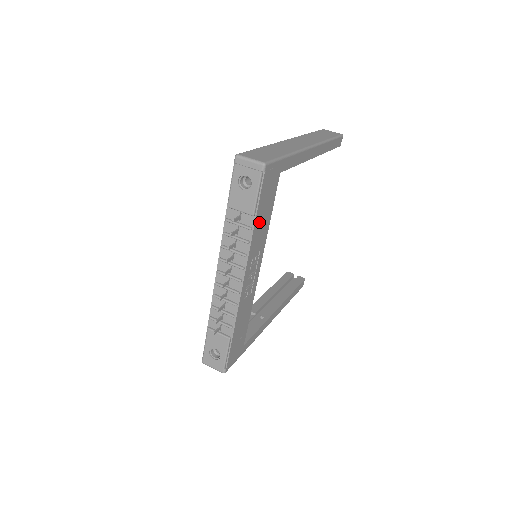
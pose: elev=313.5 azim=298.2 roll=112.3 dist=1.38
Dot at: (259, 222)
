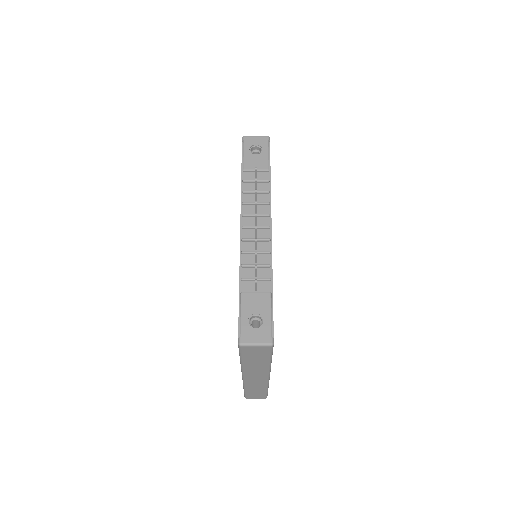
Dot at: occluded
